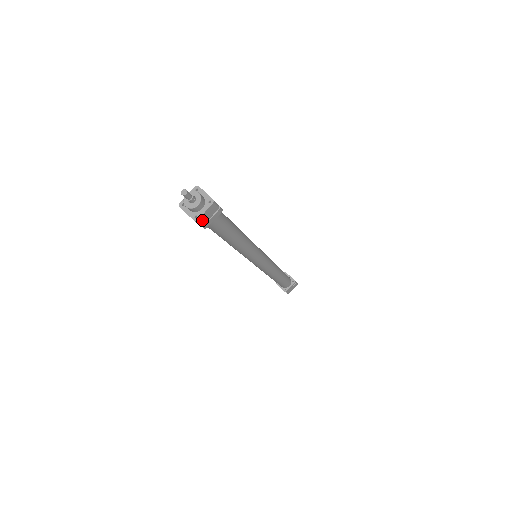
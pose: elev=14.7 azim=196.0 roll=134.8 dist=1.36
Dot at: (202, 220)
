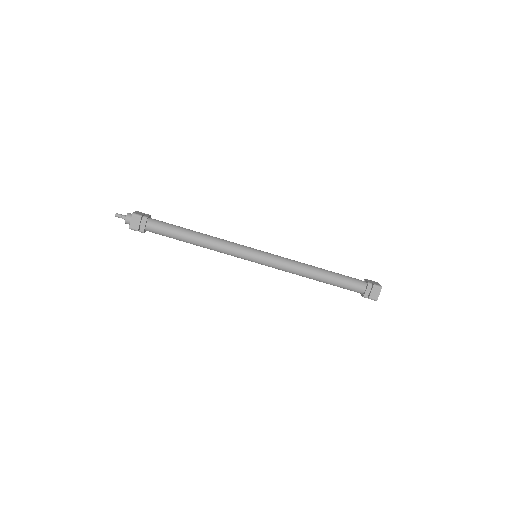
Dot at: (138, 214)
